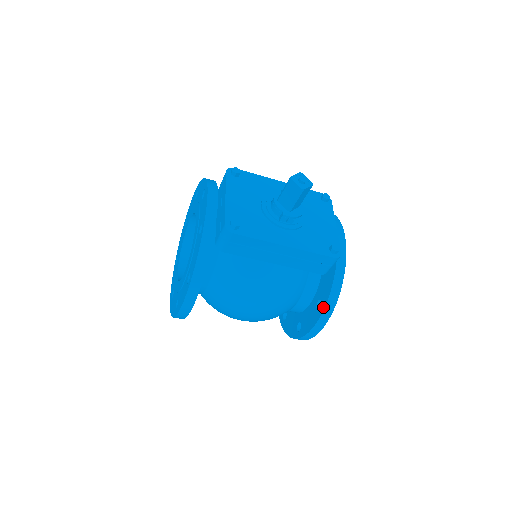
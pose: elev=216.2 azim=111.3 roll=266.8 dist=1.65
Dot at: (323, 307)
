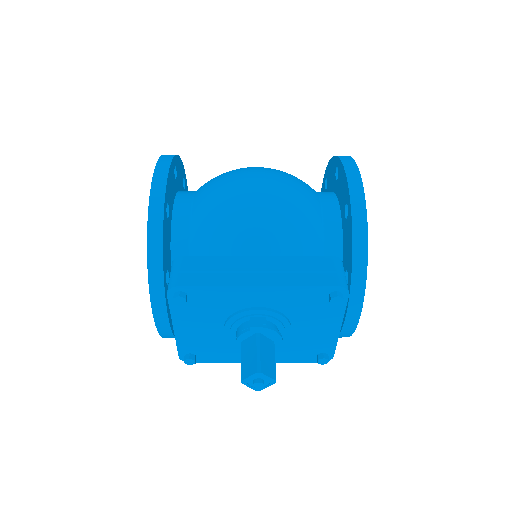
Dot at: occluded
